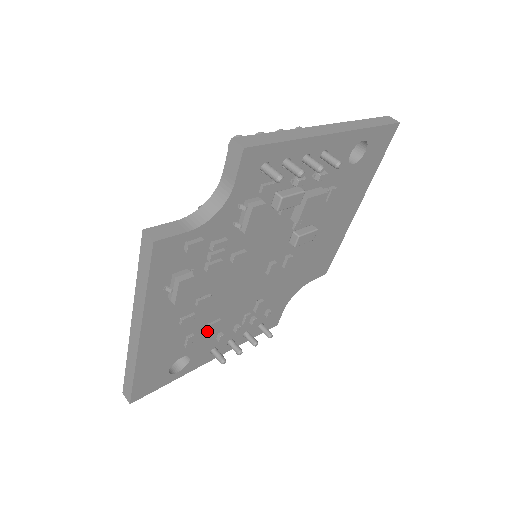
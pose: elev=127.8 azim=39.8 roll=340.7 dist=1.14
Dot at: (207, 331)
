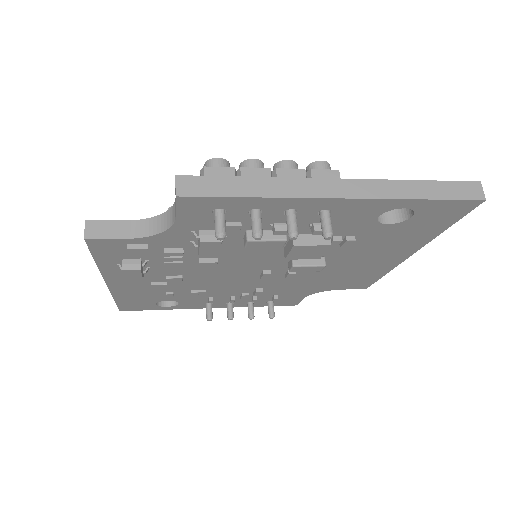
Dot at: occluded
